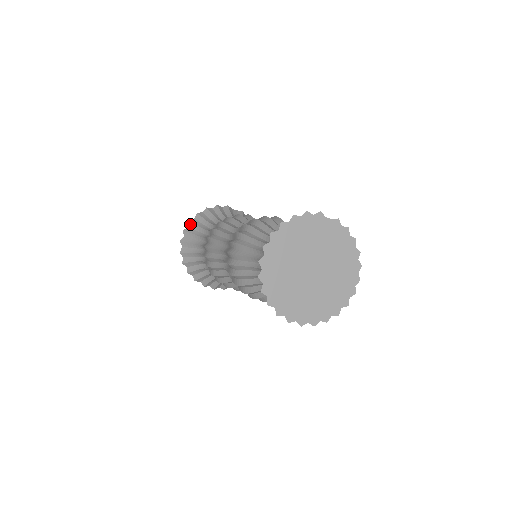
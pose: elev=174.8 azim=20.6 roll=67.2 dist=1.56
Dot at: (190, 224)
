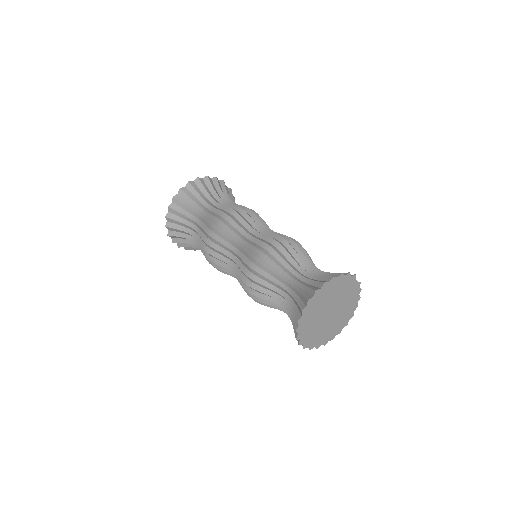
Dot at: (189, 185)
